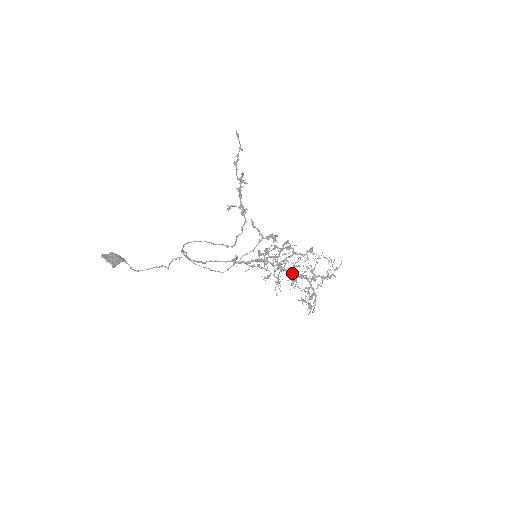
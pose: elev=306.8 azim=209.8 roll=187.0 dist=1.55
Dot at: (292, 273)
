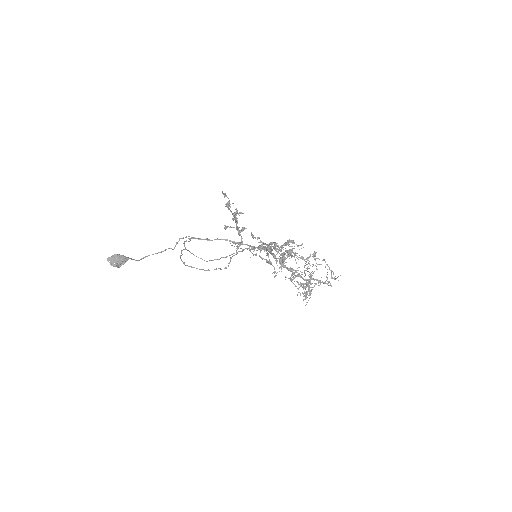
Dot at: occluded
